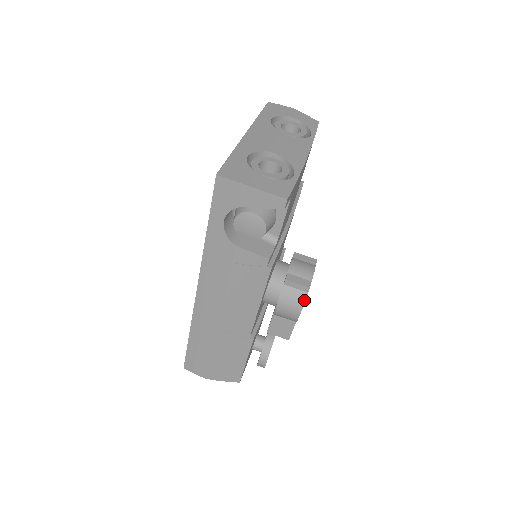
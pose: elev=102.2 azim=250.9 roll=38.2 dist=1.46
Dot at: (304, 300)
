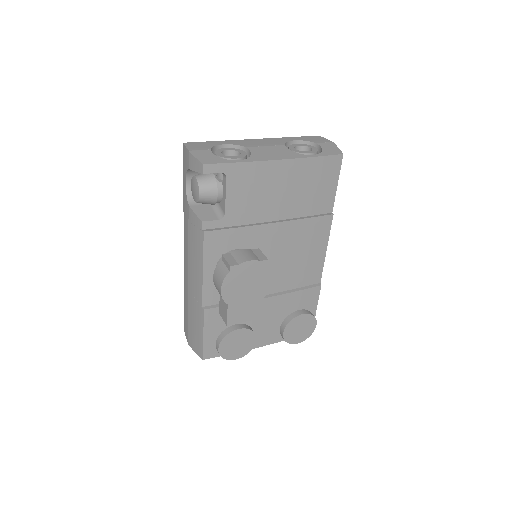
Dot at: (225, 276)
